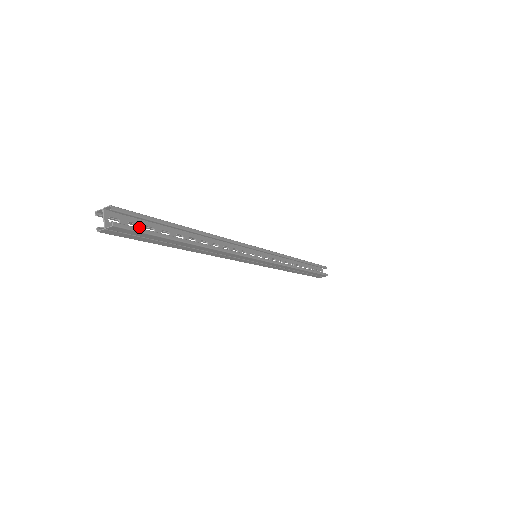
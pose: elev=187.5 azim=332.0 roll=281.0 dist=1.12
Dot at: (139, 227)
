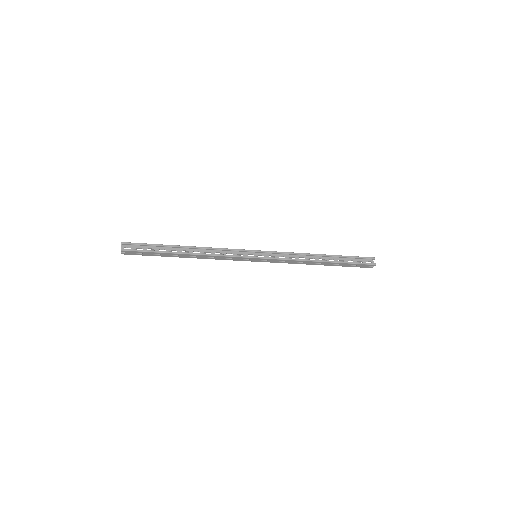
Dot at: (143, 249)
